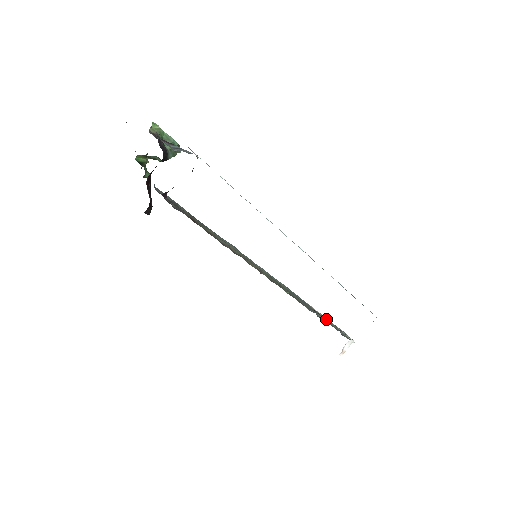
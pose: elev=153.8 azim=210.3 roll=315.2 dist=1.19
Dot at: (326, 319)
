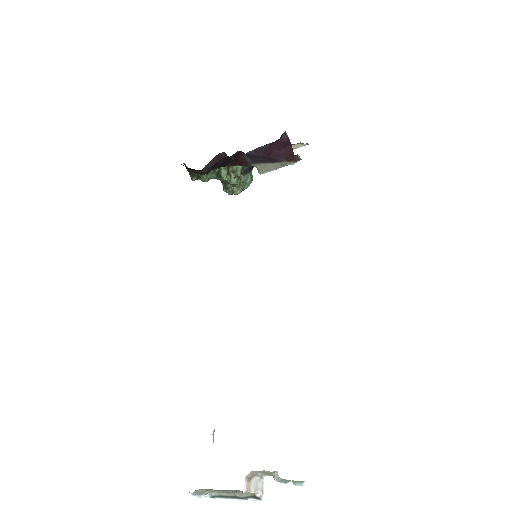
Dot at: occluded
